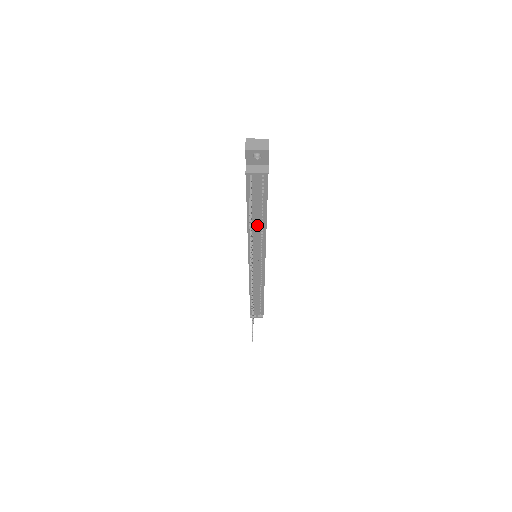
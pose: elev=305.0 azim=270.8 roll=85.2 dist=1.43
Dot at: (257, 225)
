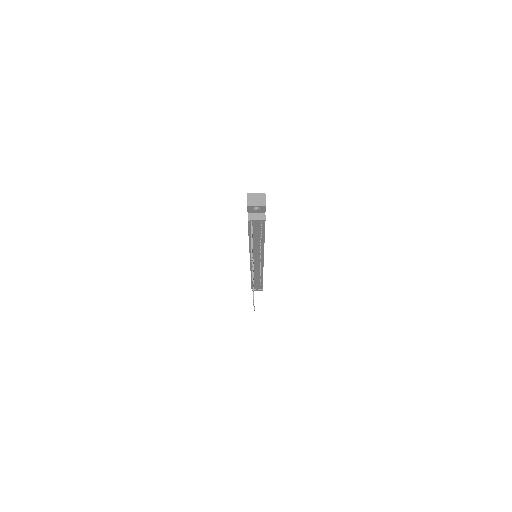
Dot at: (257, 244)
